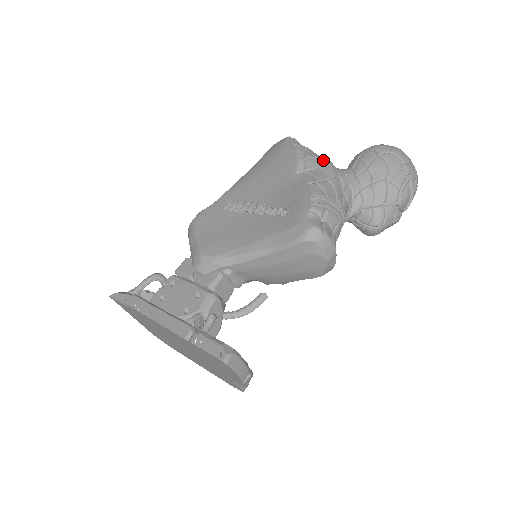
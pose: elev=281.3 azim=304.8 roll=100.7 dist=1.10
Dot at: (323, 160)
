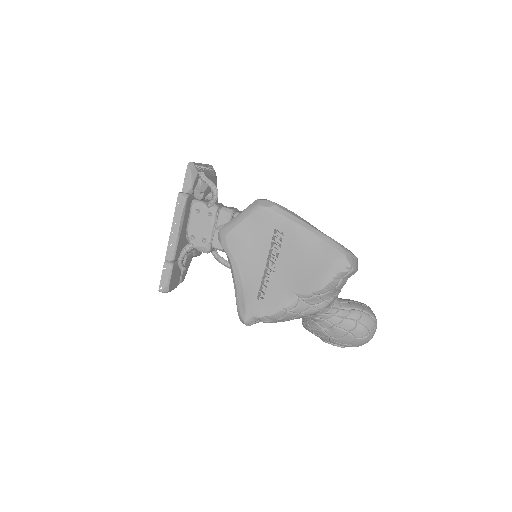
Dot at: (322, 305)
